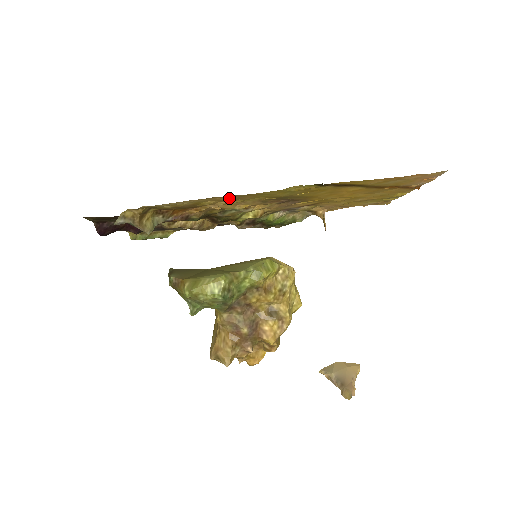
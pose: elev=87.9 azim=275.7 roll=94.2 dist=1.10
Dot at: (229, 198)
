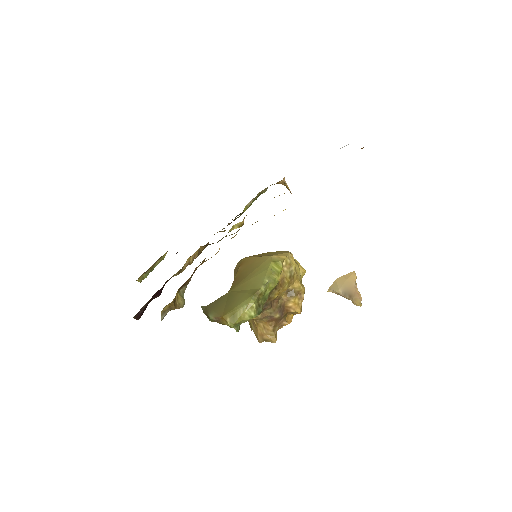
Dot at: occluded
